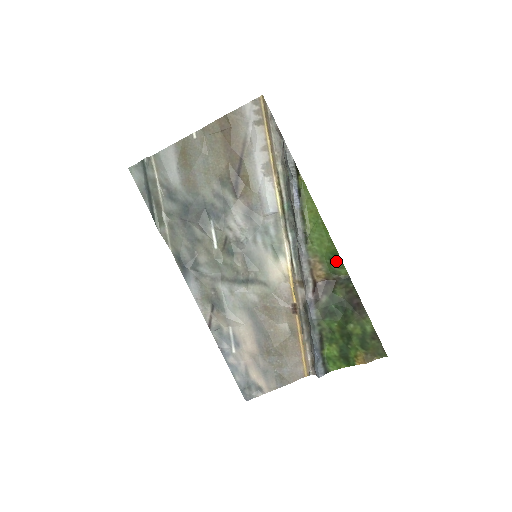
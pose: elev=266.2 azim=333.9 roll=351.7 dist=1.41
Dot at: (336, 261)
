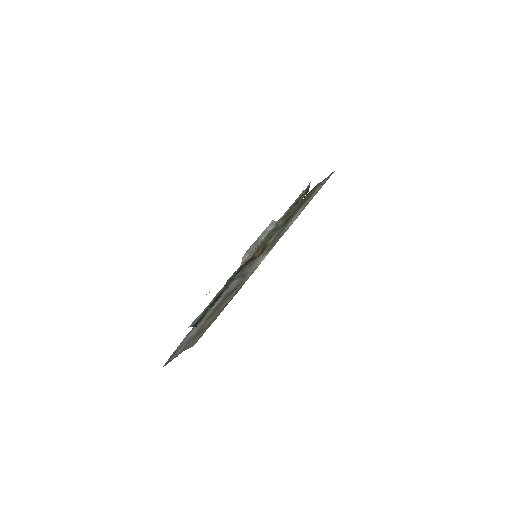
Dot at: occluded
